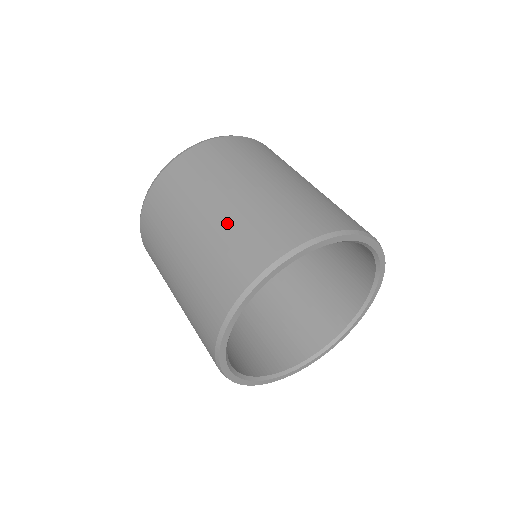
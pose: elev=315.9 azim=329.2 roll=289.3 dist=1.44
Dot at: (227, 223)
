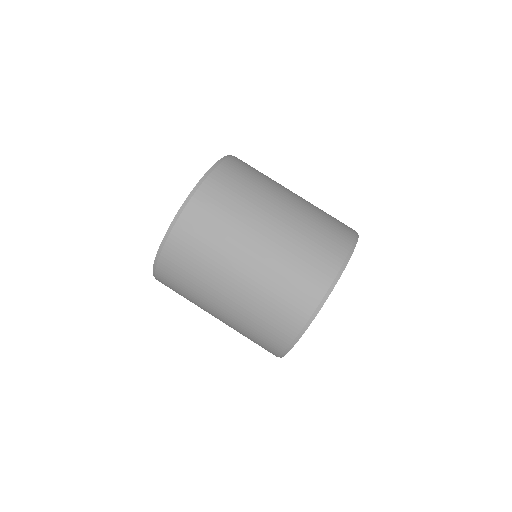
Dot at: (292, 236)
